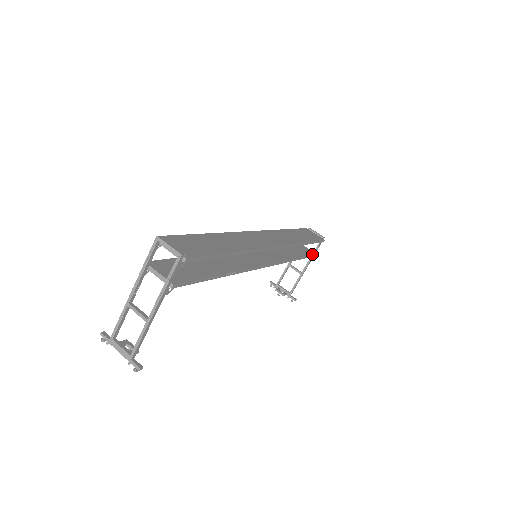
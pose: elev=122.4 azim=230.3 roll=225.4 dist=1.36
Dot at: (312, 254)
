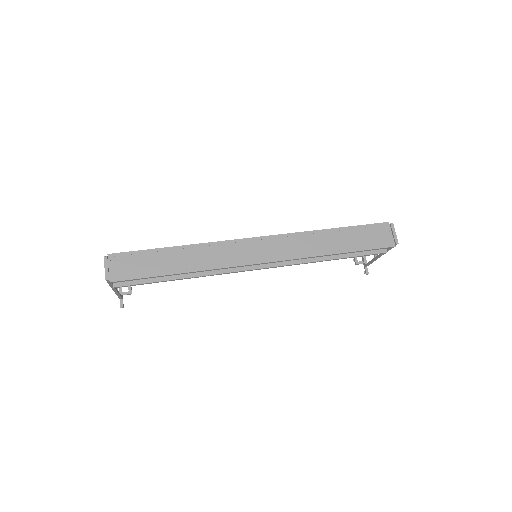
Dot at: (375, 253)
